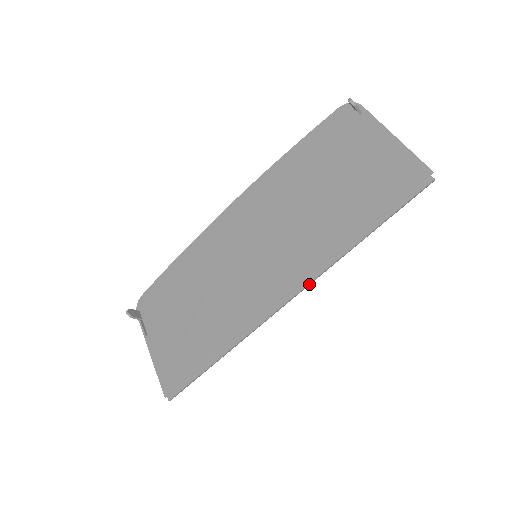
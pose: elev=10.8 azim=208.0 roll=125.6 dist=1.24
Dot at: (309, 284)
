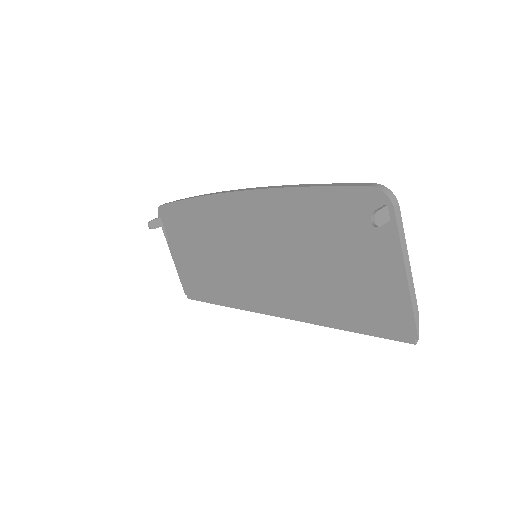
Dot at: (291, 318)
